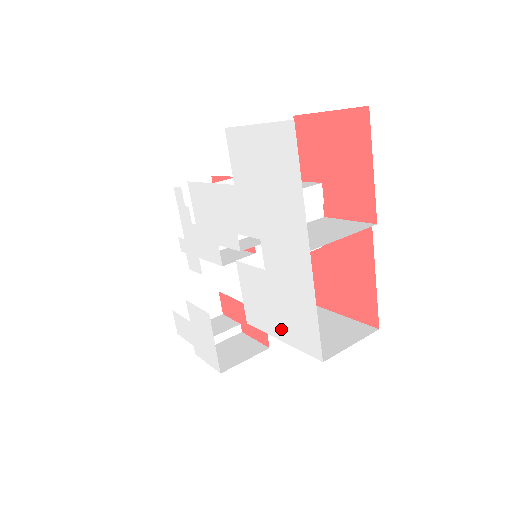
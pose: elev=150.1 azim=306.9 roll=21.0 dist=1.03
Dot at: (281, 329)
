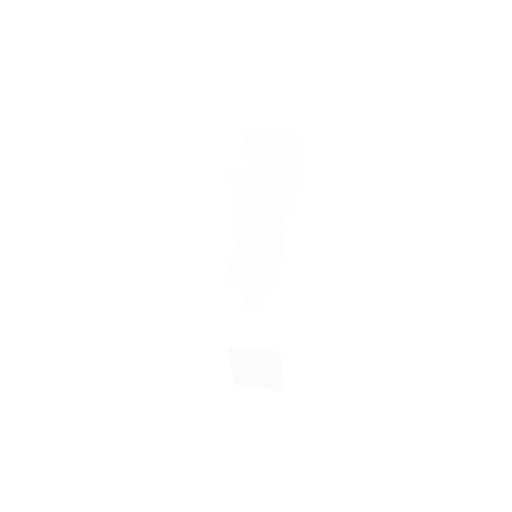
Dot at: occluded
